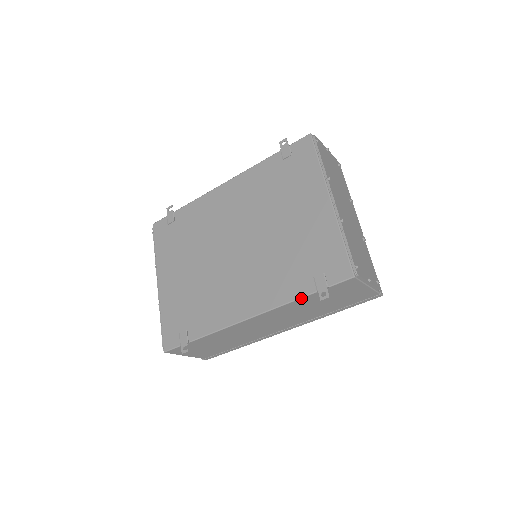
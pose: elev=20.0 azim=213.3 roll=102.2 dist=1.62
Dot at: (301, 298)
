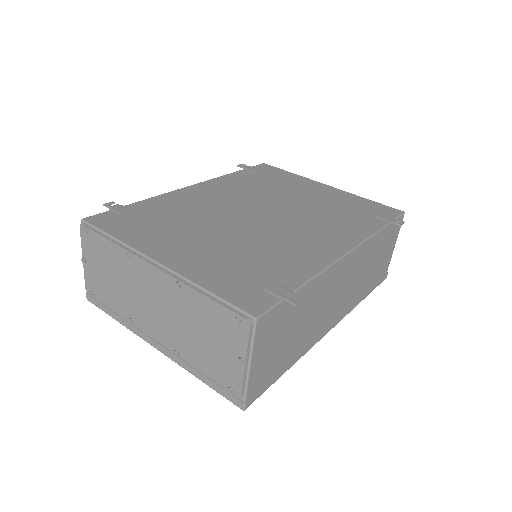
Dot at: (381, 229)
